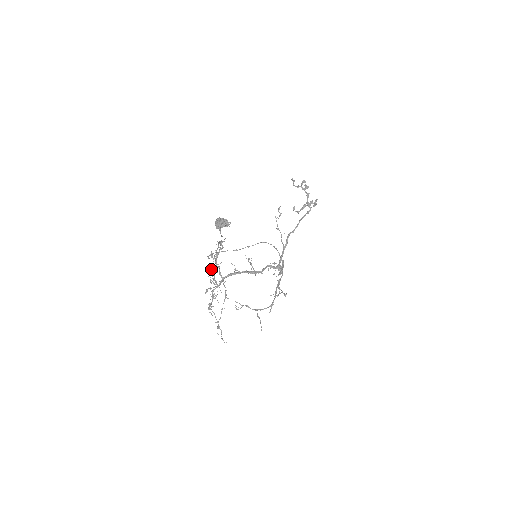
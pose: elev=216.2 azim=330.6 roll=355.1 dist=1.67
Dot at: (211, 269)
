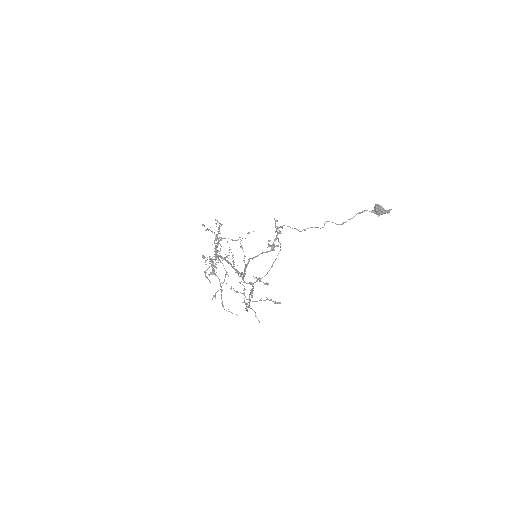
Dot at: occluded
